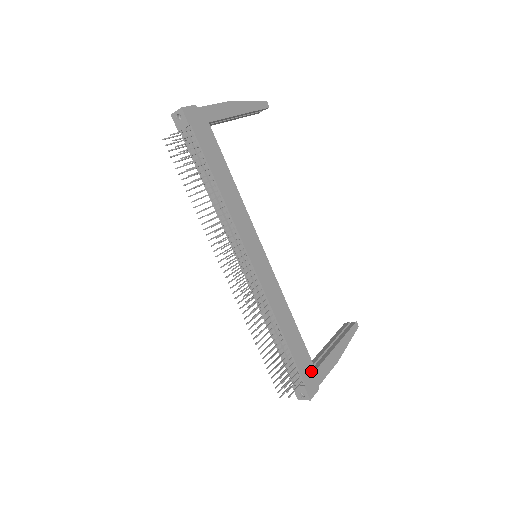
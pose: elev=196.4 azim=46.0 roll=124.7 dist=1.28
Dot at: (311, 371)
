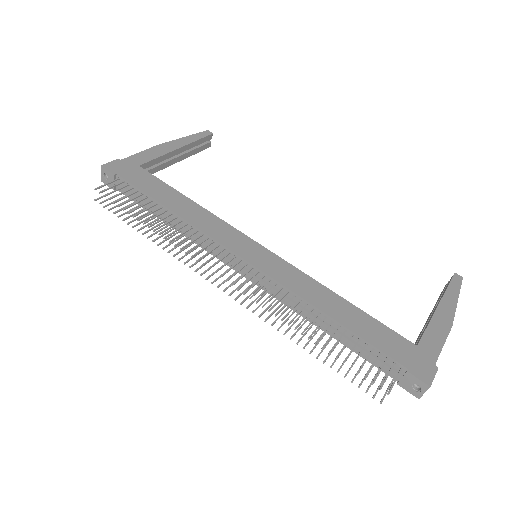
Dot at: (409, 349)
